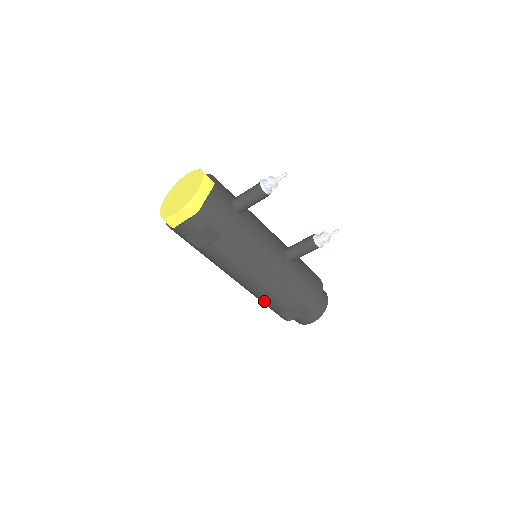
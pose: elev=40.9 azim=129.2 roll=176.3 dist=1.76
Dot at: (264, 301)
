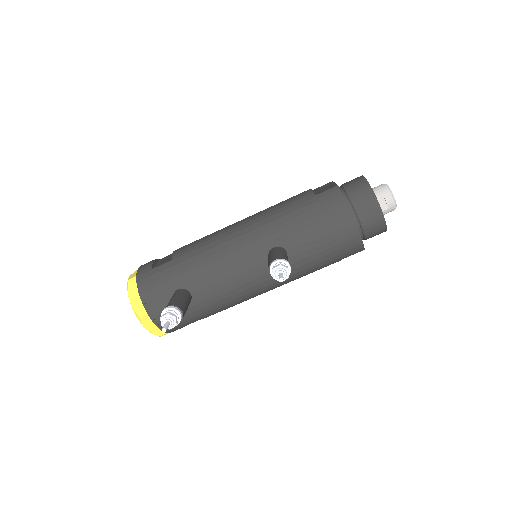
Dot at: occluded
